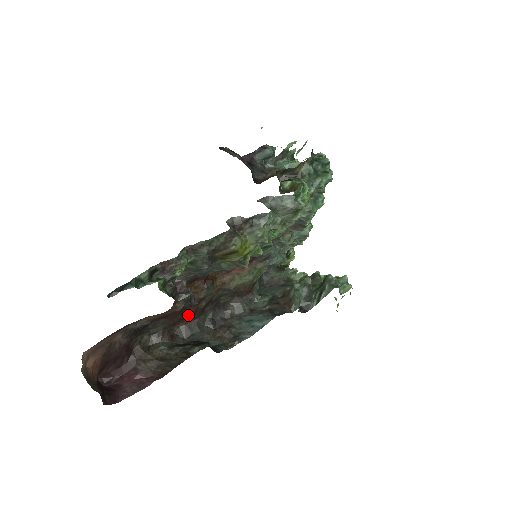
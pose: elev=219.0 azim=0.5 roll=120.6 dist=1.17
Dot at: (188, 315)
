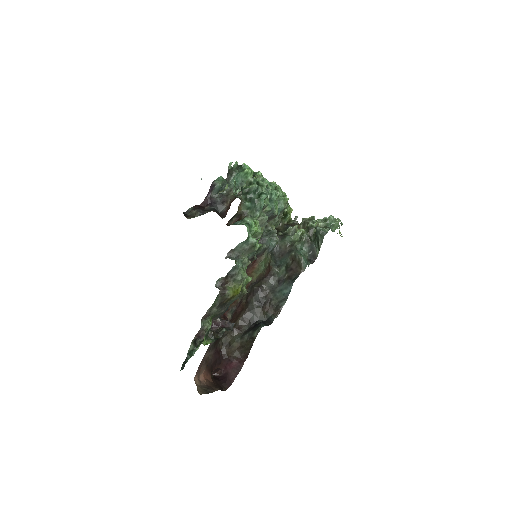
Dot at: (239, 312)
